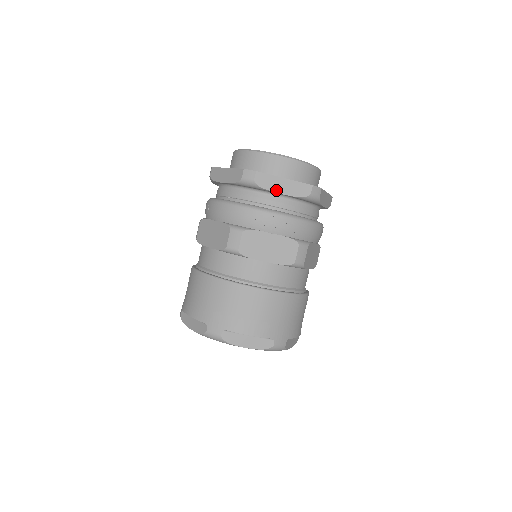
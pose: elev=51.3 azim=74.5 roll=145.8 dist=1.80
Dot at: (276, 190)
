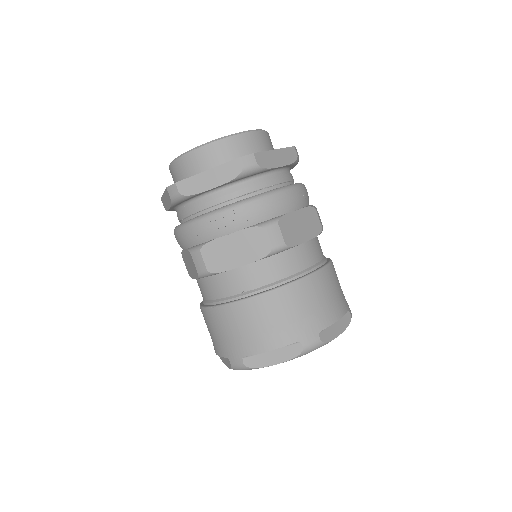
Dot at: (205, 188)
